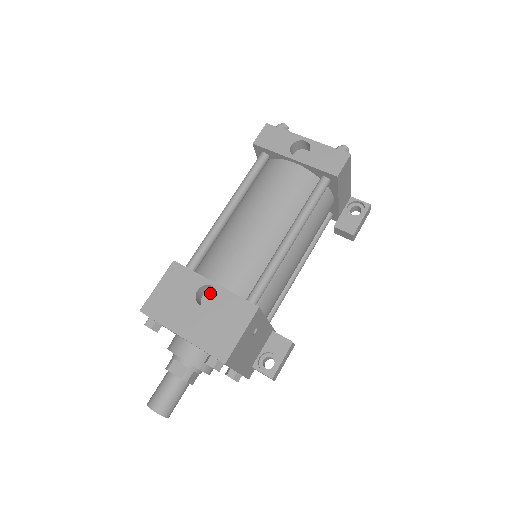
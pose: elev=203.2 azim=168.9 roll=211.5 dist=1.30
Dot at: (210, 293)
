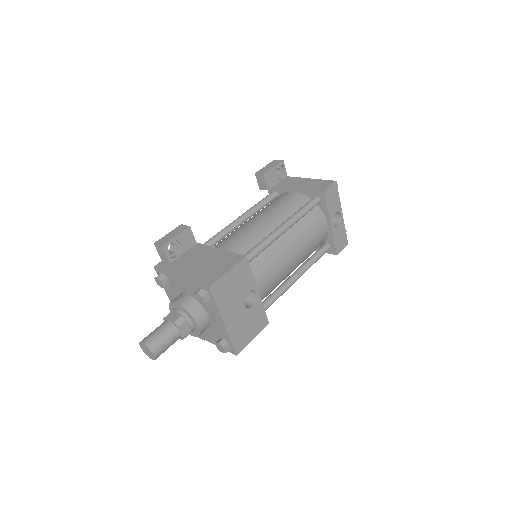
Dot at: occluded
